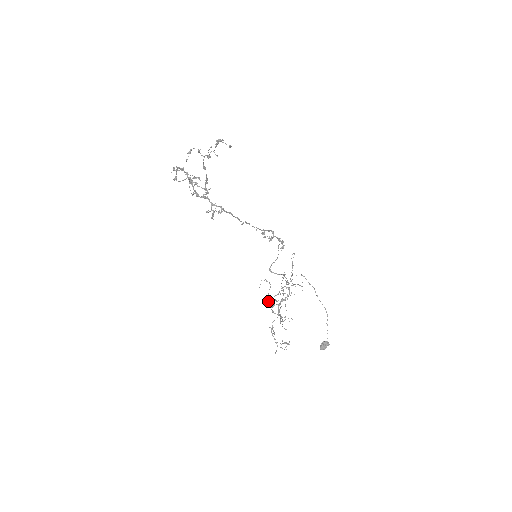
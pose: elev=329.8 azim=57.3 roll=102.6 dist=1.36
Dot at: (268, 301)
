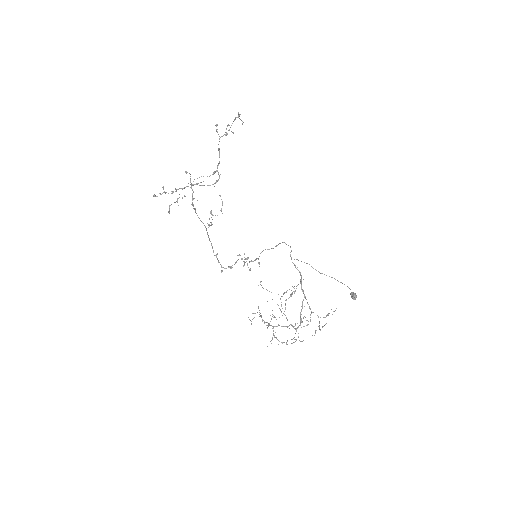
Dot at: (270, 325)
